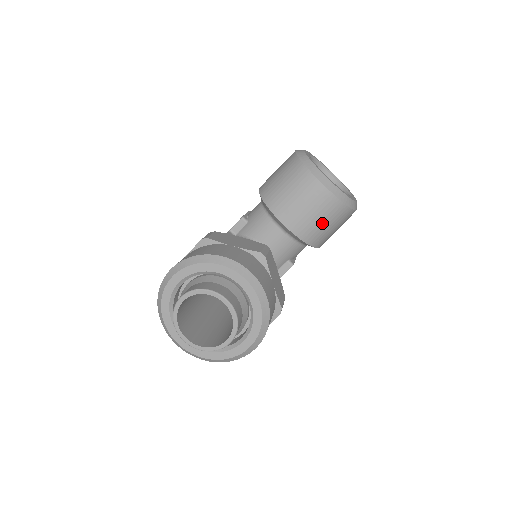
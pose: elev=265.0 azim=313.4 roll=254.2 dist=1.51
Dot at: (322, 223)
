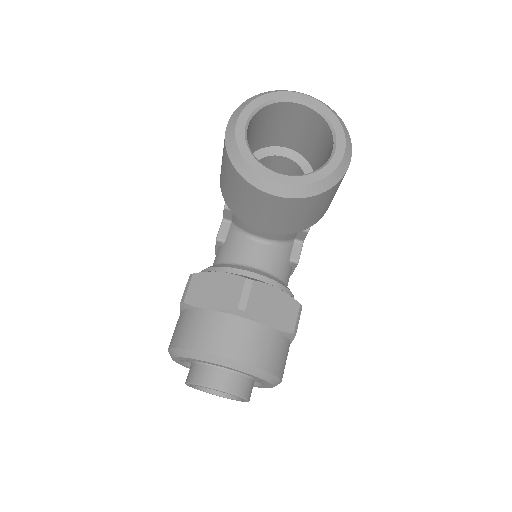
Dot at: (303, 216)
